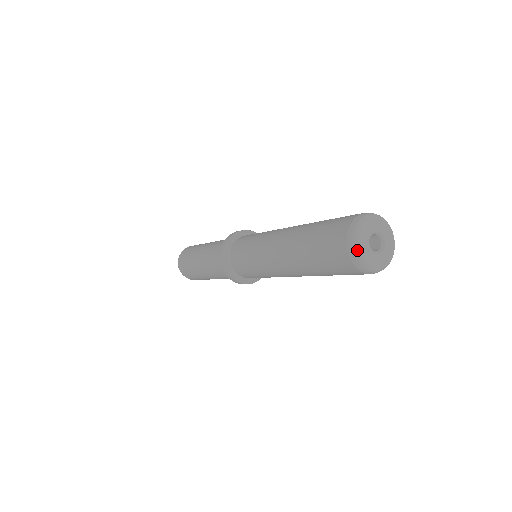
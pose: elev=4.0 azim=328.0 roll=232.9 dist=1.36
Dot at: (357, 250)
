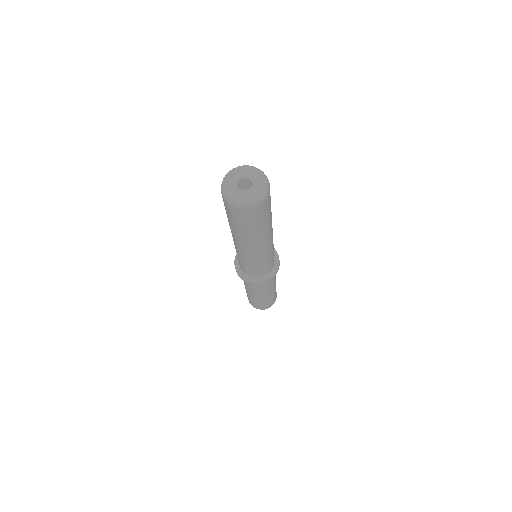
Dot at: (224, 178)
